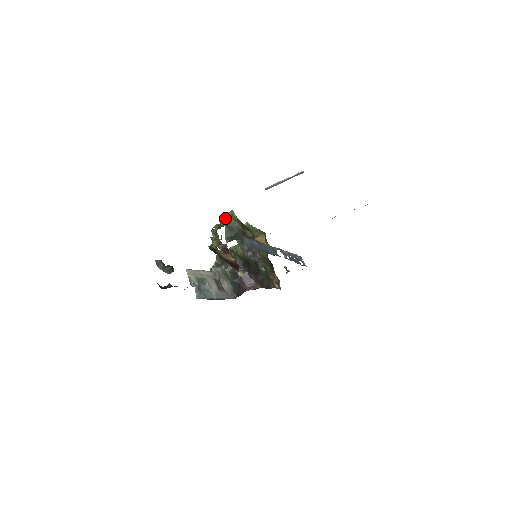
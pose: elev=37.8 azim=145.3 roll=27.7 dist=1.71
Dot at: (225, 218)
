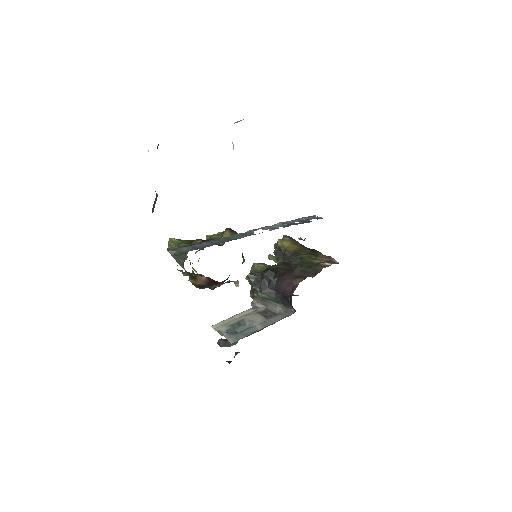
Dot at: occluded
